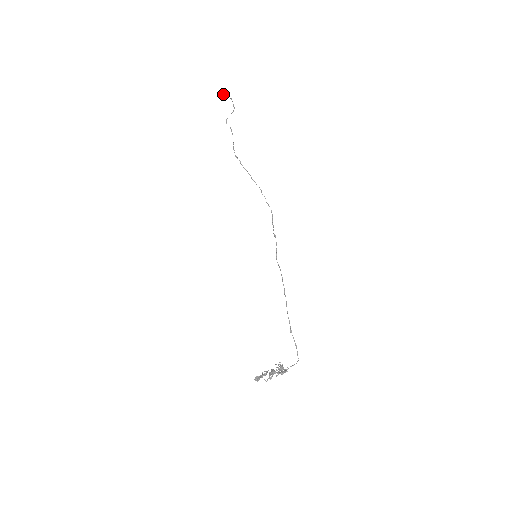
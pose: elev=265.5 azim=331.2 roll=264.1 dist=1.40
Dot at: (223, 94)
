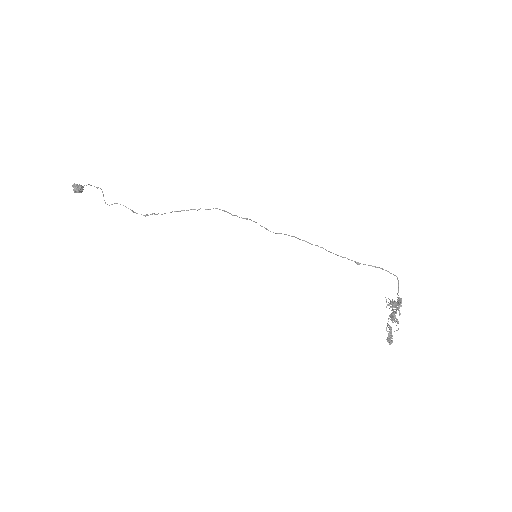
Dot at: (77, 188)
